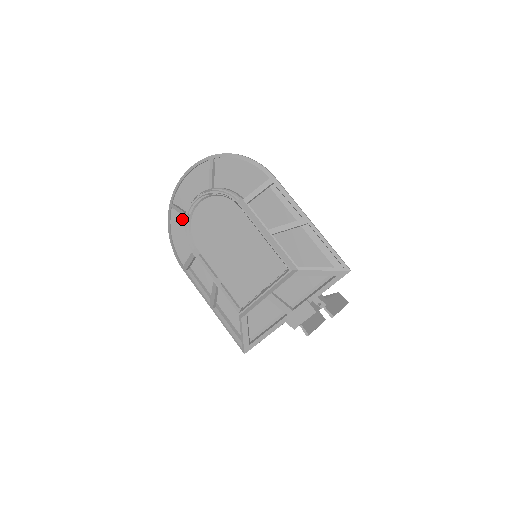
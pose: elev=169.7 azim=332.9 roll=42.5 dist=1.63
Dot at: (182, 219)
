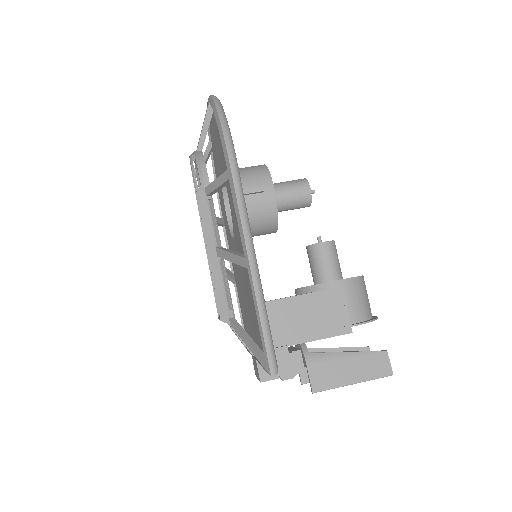
Dot at: (215, 165)
